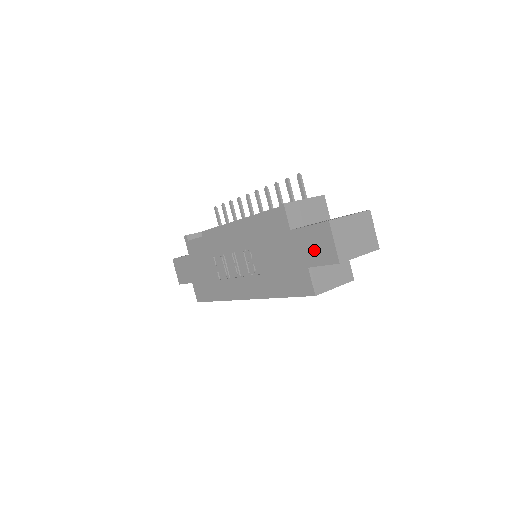
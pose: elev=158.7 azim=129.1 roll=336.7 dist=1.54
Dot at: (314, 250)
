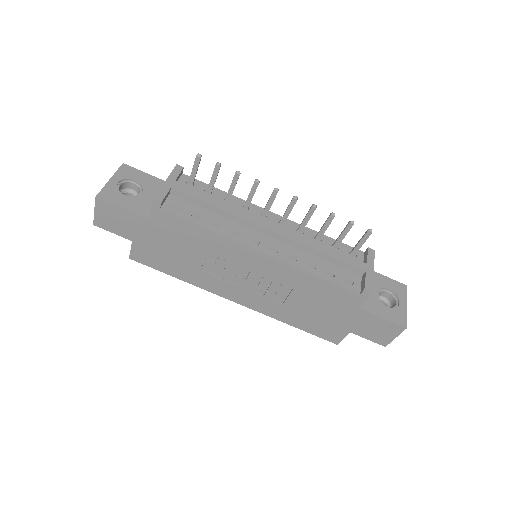
Dot at: (370, 330)
